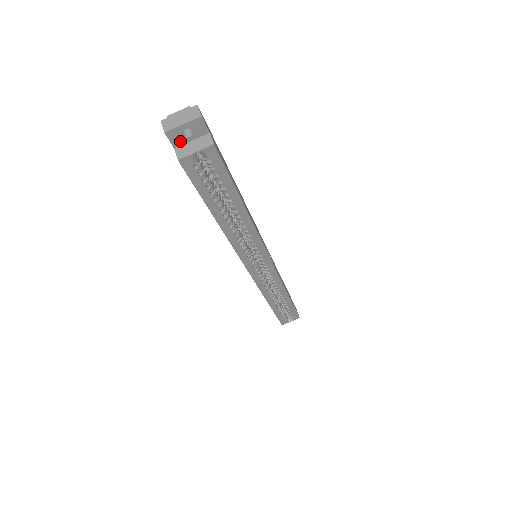
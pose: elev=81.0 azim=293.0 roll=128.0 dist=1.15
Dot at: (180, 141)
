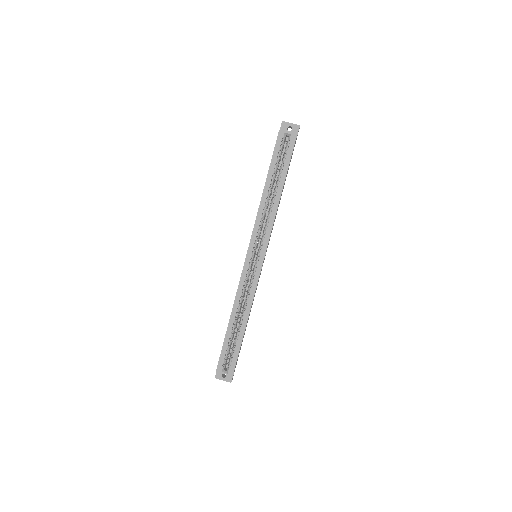
Dot at: (284, 130)
